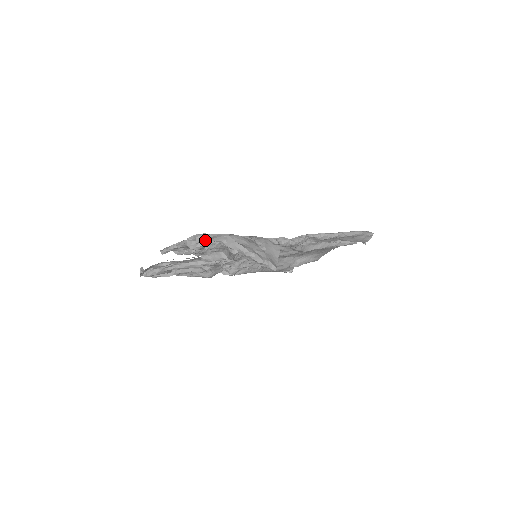
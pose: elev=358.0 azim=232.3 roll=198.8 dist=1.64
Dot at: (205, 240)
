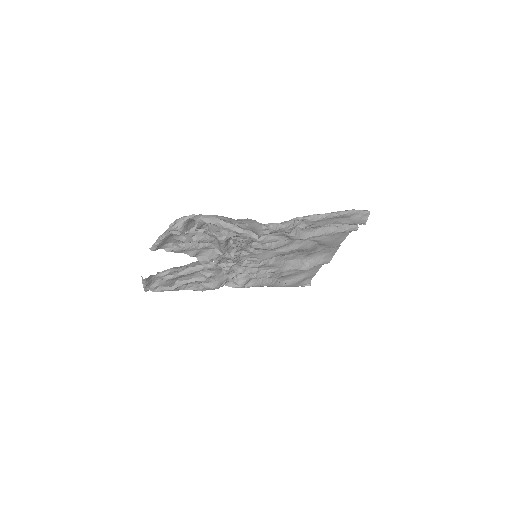
Dot at: (184, 221)
